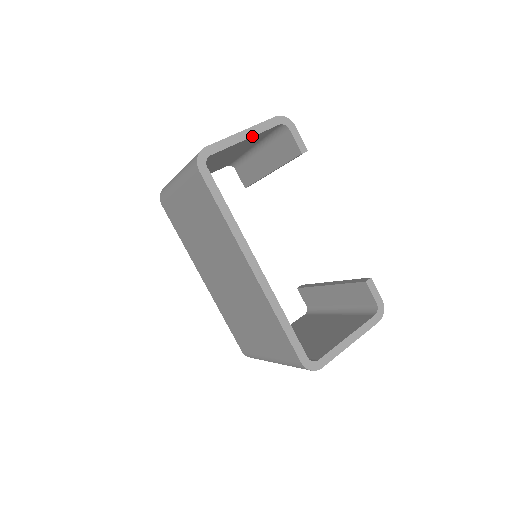
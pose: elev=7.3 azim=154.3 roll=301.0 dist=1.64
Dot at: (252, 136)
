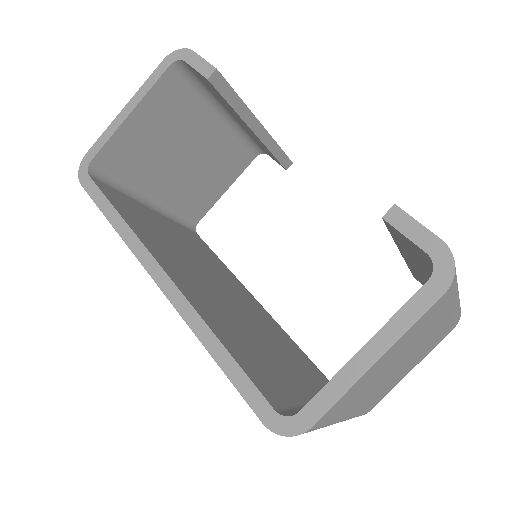
Dot at: (136, 105)
